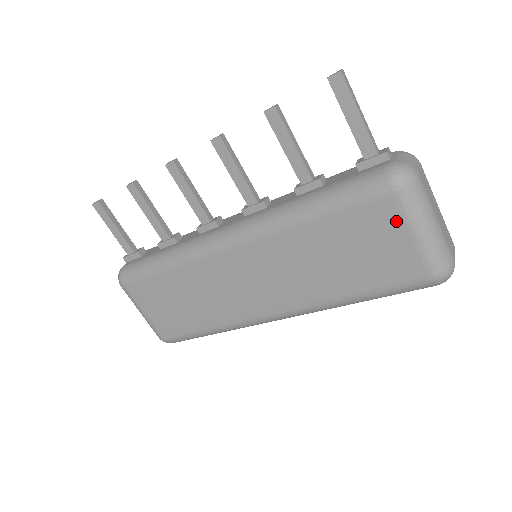
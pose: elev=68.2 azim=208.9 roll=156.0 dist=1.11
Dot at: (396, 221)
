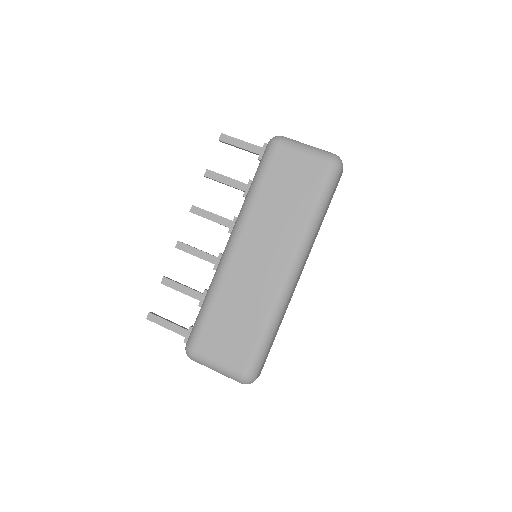
Dot at: (290, 154)
